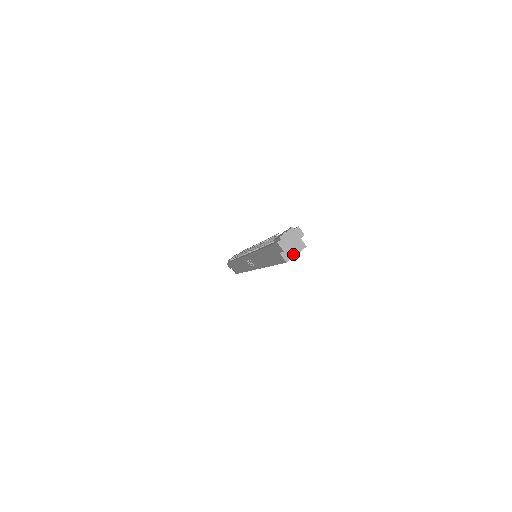
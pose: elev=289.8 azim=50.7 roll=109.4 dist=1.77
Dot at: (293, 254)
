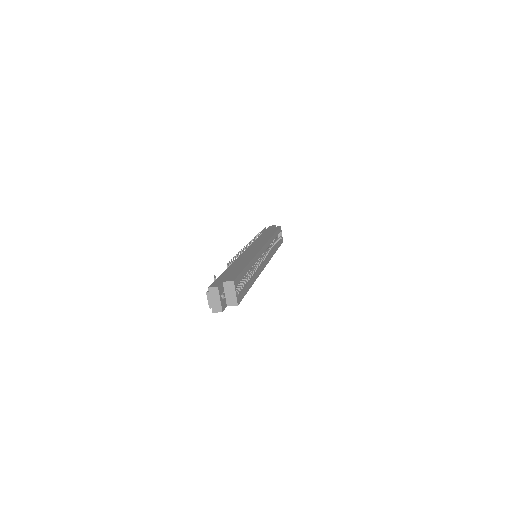
Dot at: (234, 296)
